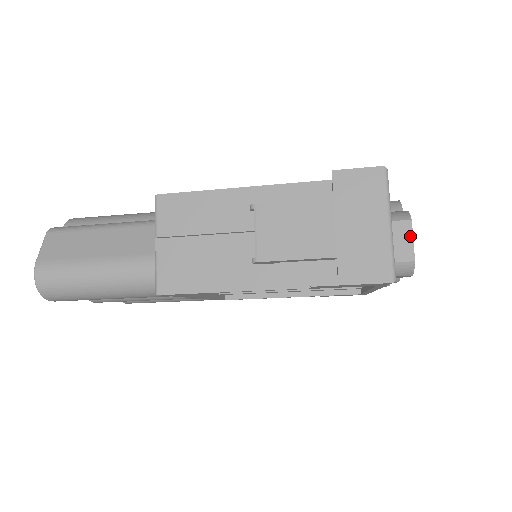
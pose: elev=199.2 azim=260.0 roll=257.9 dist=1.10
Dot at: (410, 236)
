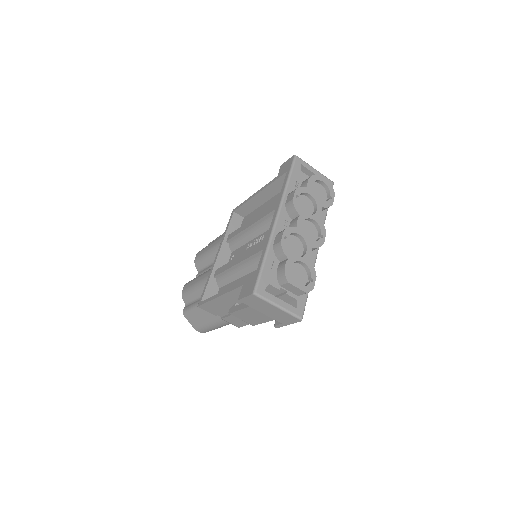
Dot at: (294, 287)
